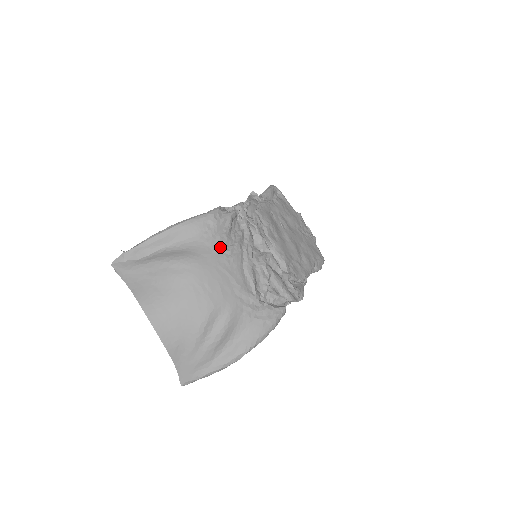
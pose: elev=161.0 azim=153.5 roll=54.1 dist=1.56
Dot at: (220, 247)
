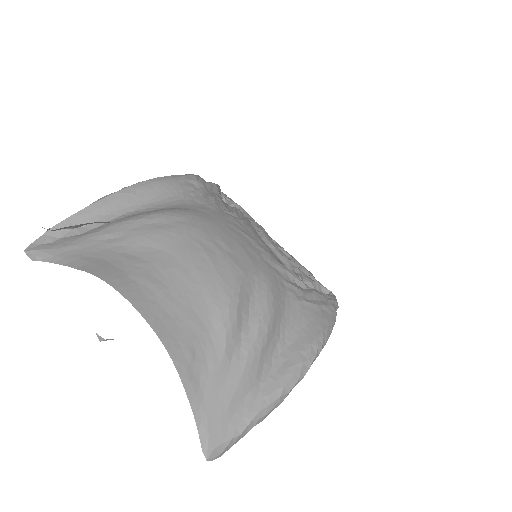
Dot at: (219, 207)
